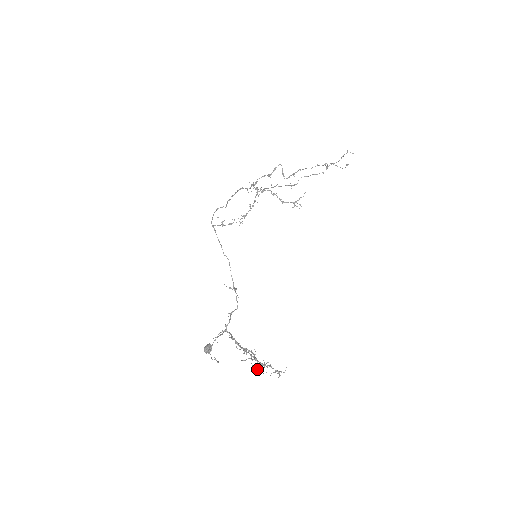
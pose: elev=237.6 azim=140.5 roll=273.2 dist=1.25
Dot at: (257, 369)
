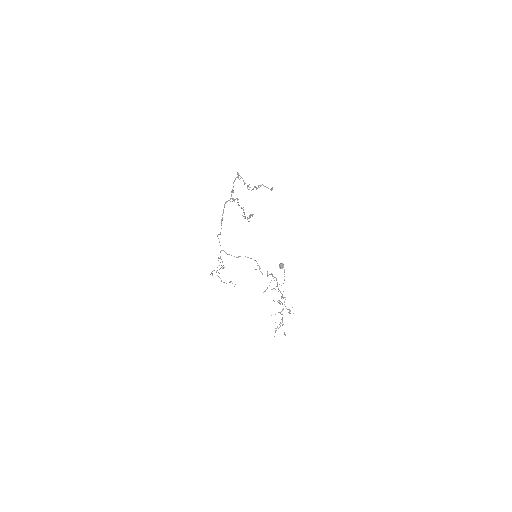
Dot at: (275, 331)
